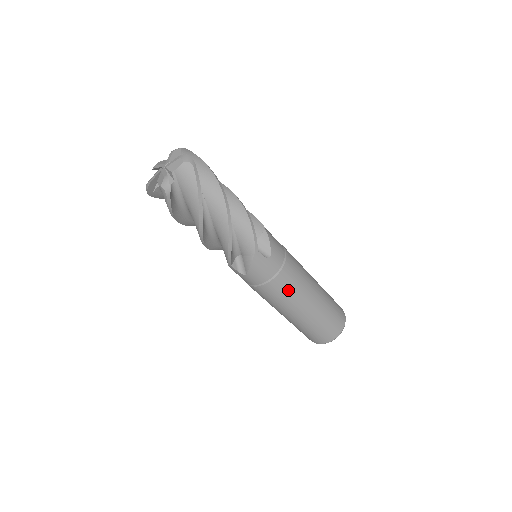
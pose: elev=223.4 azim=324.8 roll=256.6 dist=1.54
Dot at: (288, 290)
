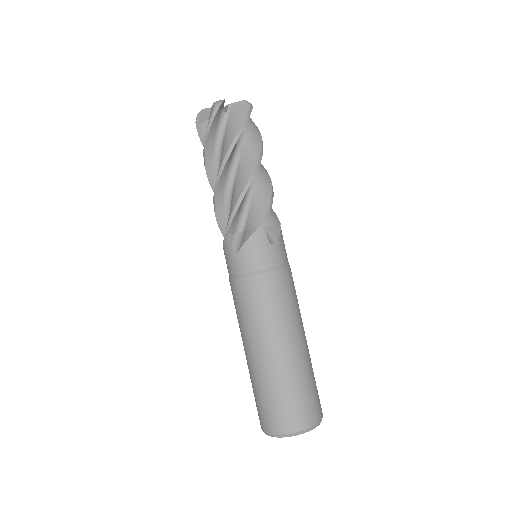
Dot at: (273, 301)
